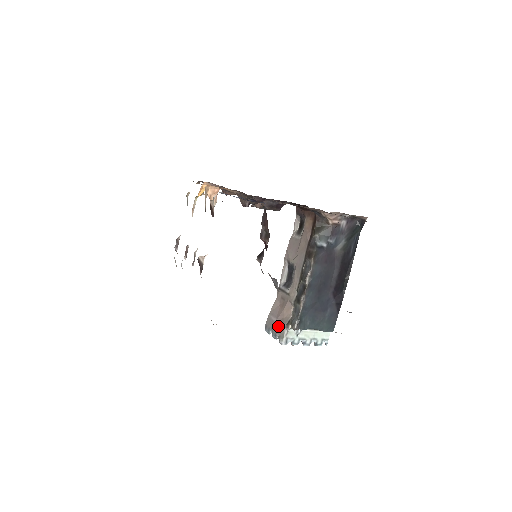
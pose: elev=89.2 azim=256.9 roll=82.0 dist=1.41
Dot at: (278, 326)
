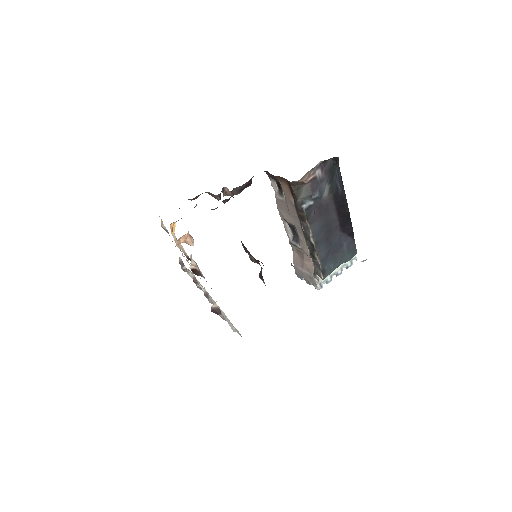
Dot at: (307, 276)
